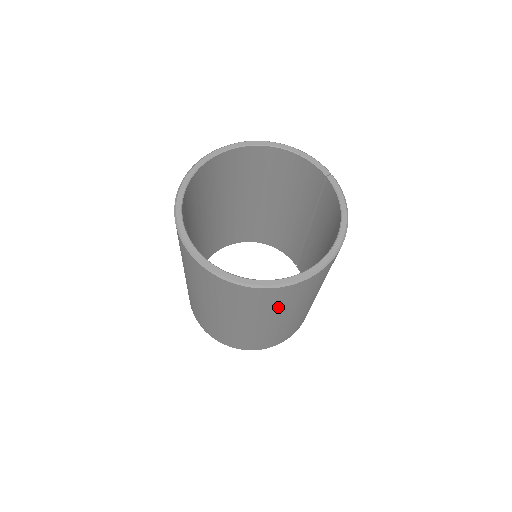
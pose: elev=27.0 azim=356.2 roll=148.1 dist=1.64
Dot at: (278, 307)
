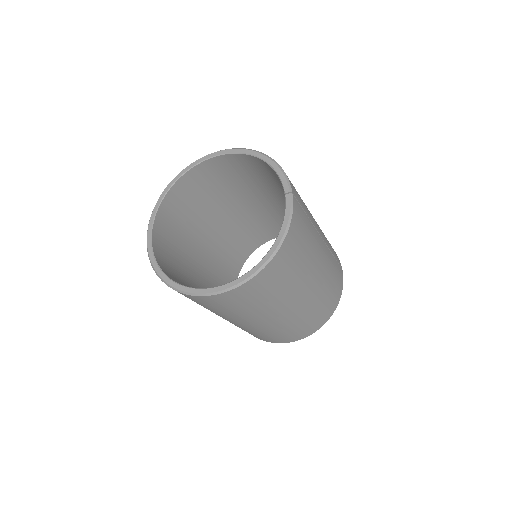
Dot at: (221, 311)
